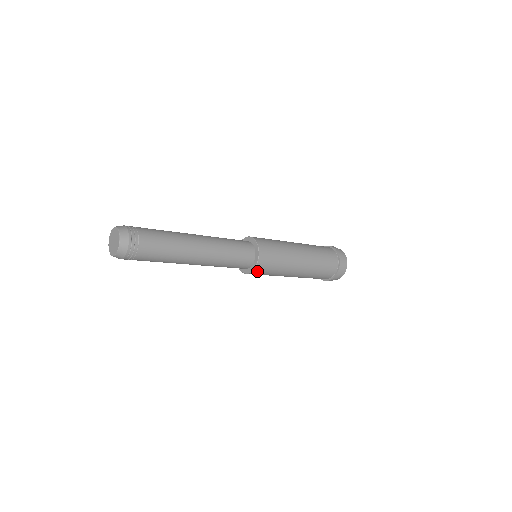
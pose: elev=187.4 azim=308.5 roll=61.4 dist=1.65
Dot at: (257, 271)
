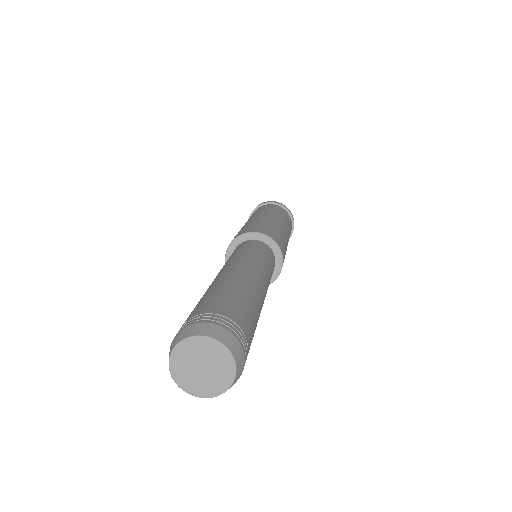
Dot at: occluded
